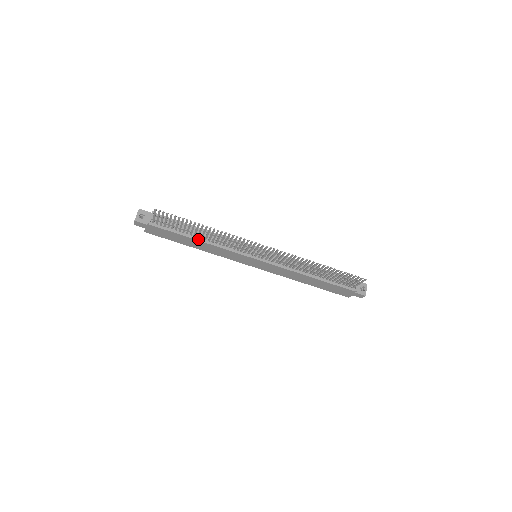
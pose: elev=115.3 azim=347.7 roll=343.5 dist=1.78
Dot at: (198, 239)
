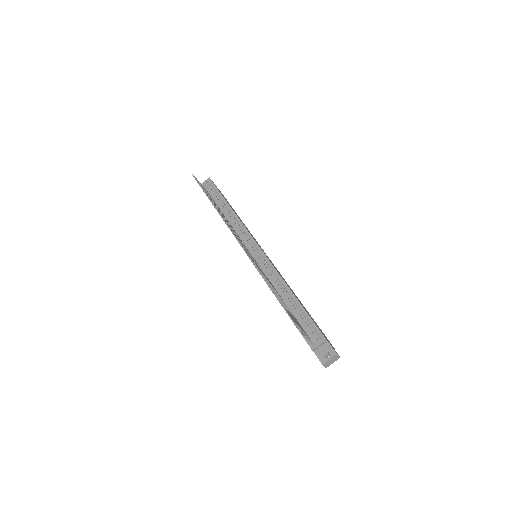
Dot at: occluded
